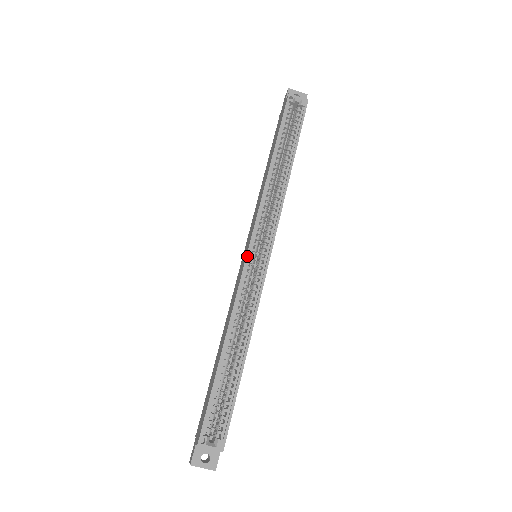
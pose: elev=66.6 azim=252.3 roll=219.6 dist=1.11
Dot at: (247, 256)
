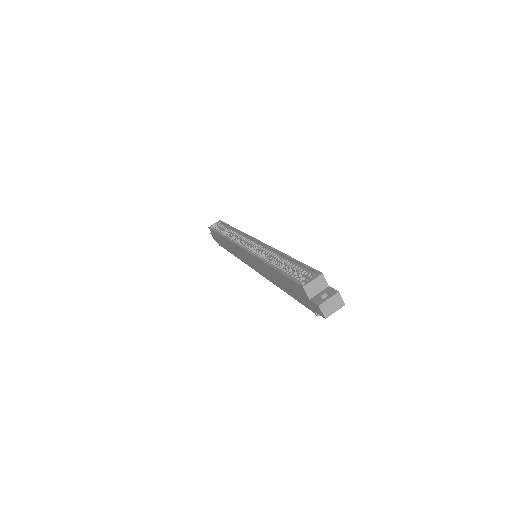
Dot at: (244, 249)
